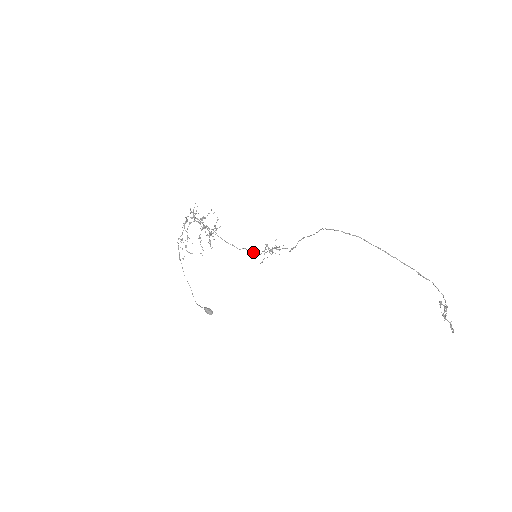
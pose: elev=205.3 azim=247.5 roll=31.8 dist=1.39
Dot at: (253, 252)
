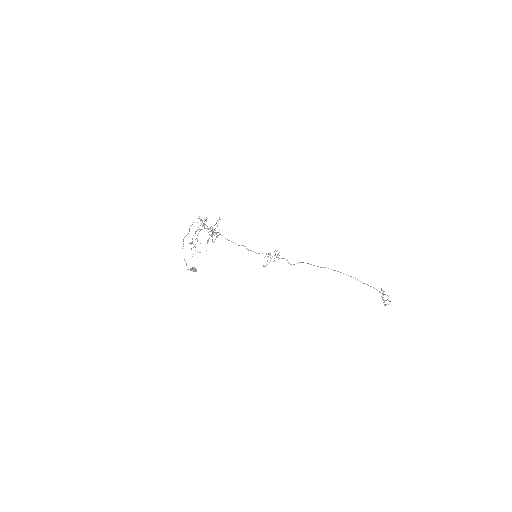
Dot at: occluded
